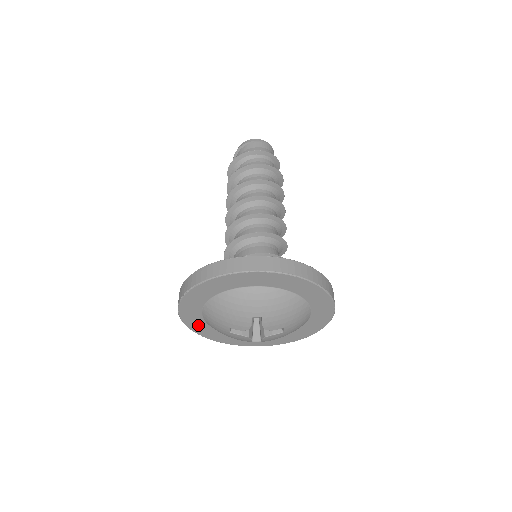
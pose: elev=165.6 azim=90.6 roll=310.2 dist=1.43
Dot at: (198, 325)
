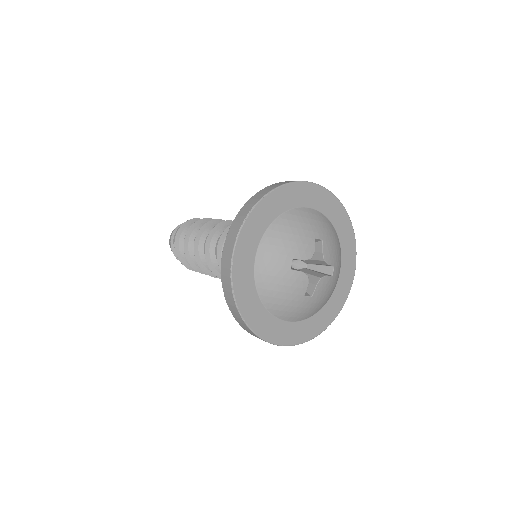
Dot at: (244, 283)
